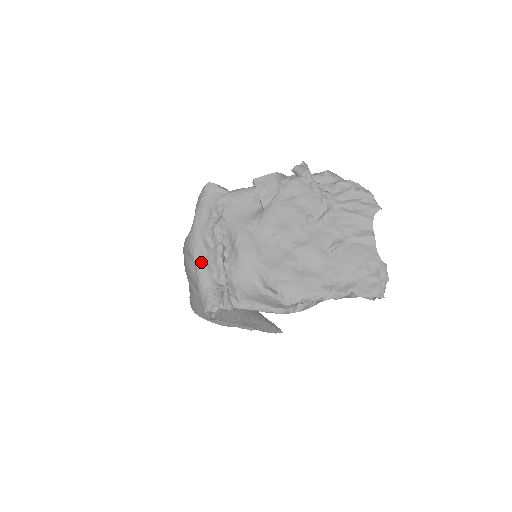
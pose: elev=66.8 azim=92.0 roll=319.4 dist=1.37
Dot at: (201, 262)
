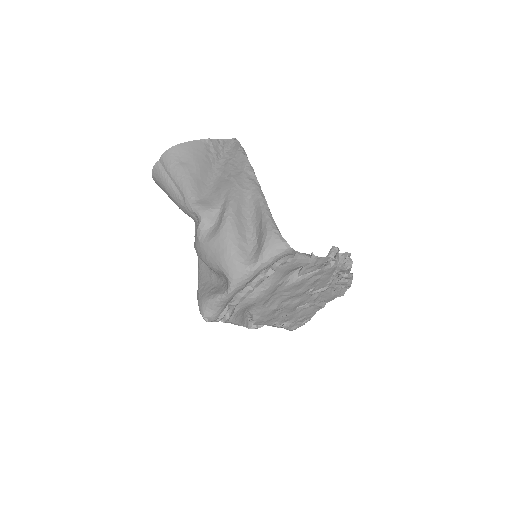
Dot at: (232, 296)
